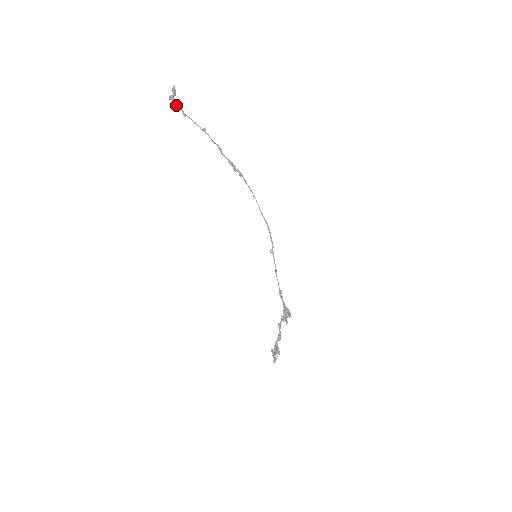
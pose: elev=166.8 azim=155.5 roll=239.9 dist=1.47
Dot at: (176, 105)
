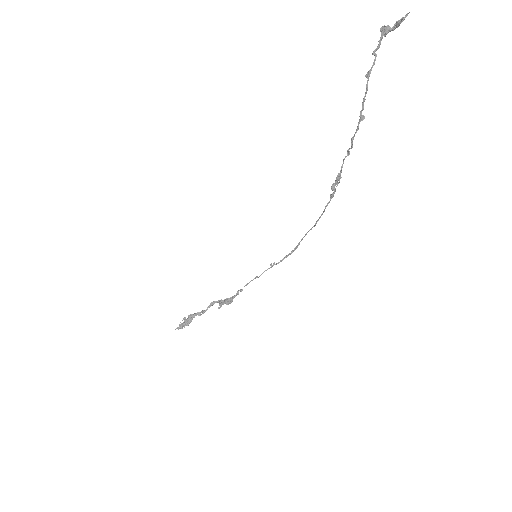
Dot at: (376, 49)
